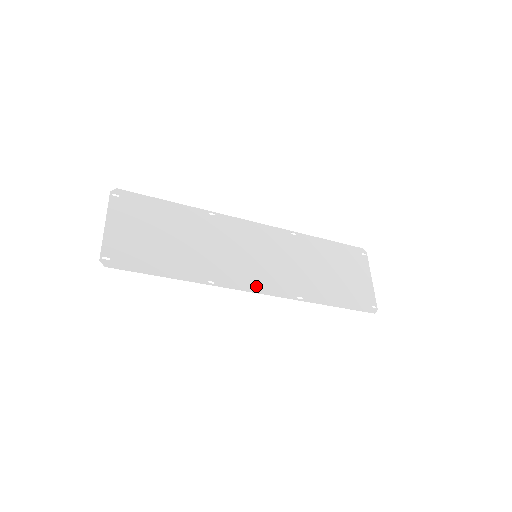
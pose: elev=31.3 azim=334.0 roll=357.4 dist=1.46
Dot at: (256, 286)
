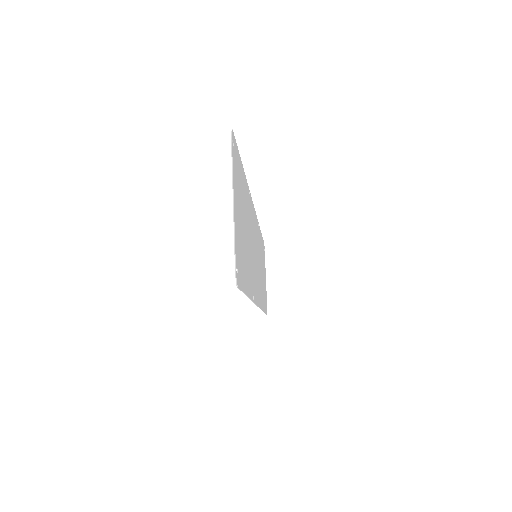
Dot at: occluded
